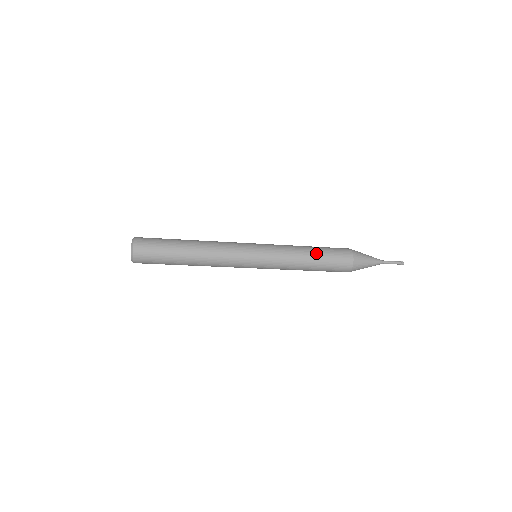
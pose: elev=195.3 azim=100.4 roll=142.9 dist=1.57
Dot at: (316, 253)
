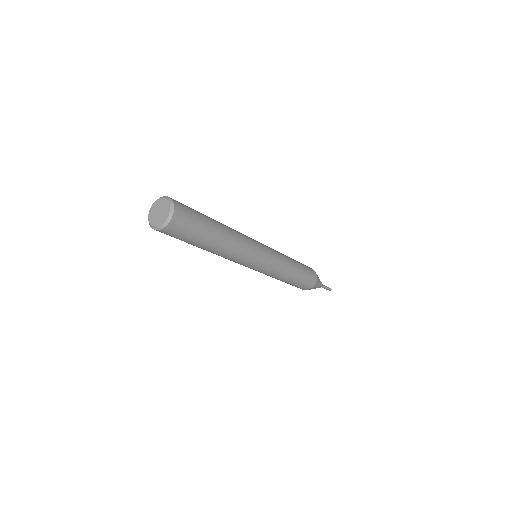
Dot at: (299, 272)
